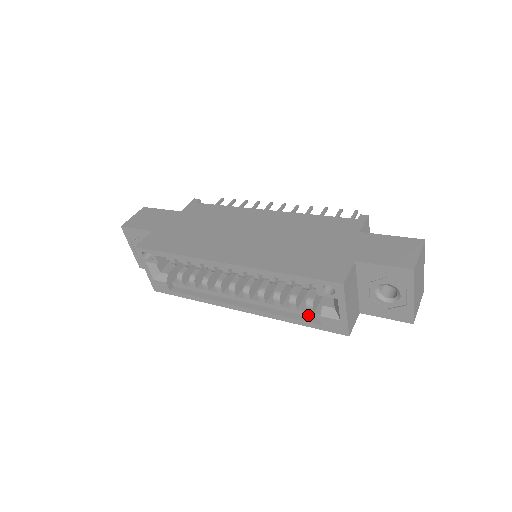
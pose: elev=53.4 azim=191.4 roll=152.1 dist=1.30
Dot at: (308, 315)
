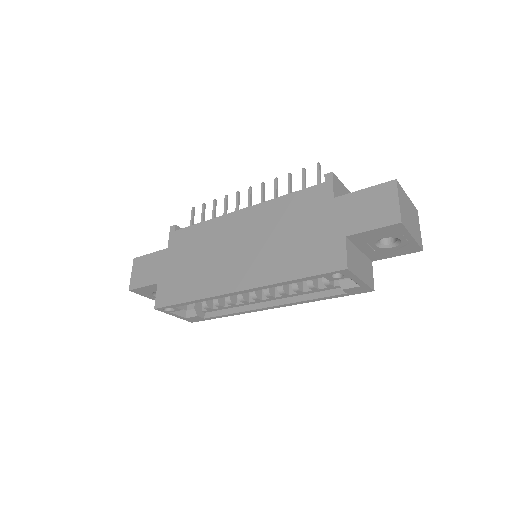
Dot at: (330, 289)
